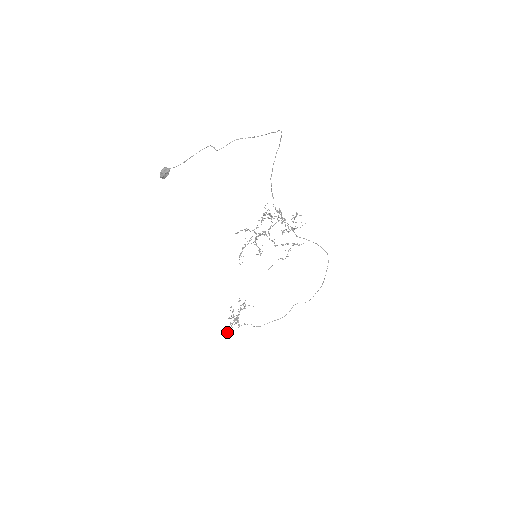
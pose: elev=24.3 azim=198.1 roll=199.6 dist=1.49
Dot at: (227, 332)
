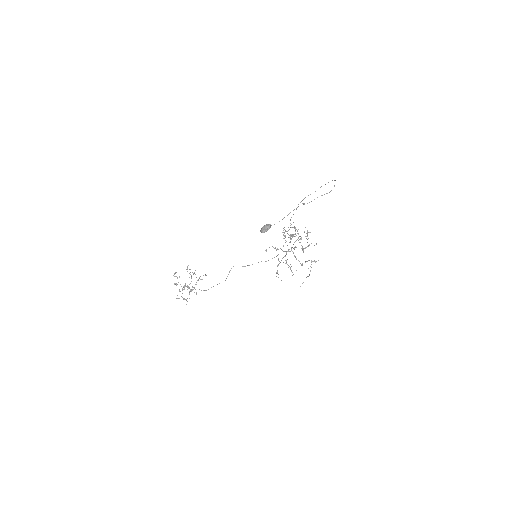
Dot at: occluded
